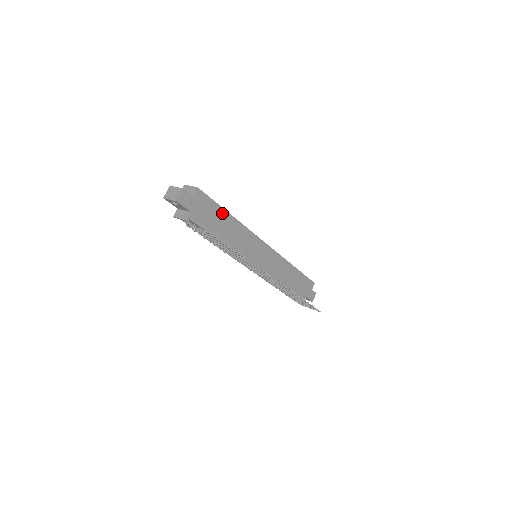
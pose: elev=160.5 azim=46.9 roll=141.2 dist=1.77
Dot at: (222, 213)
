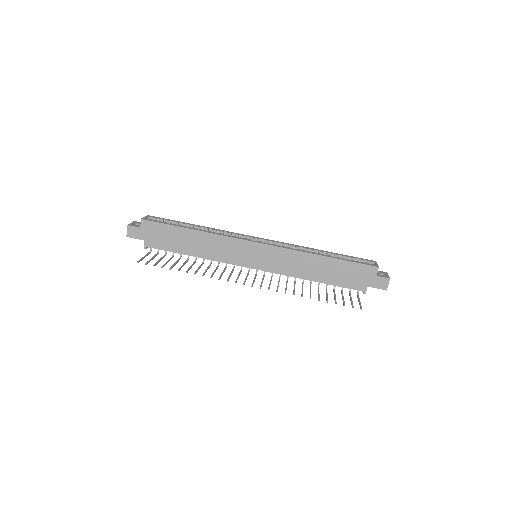
Dot at: (180, 231)
